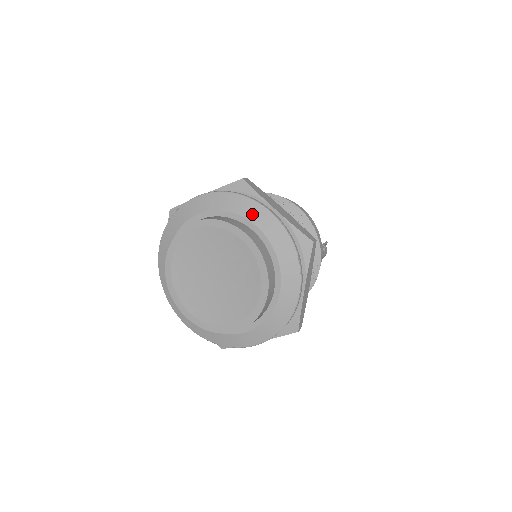
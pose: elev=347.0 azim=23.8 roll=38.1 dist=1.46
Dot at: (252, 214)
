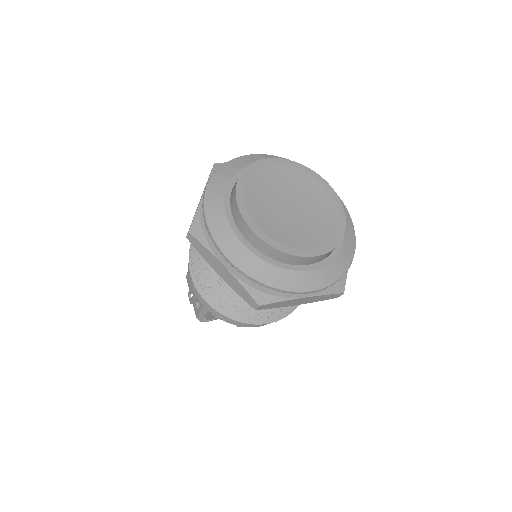
Dot at: (255, 160)
